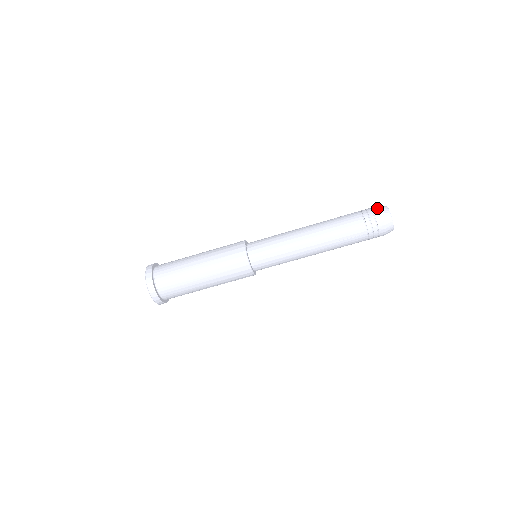
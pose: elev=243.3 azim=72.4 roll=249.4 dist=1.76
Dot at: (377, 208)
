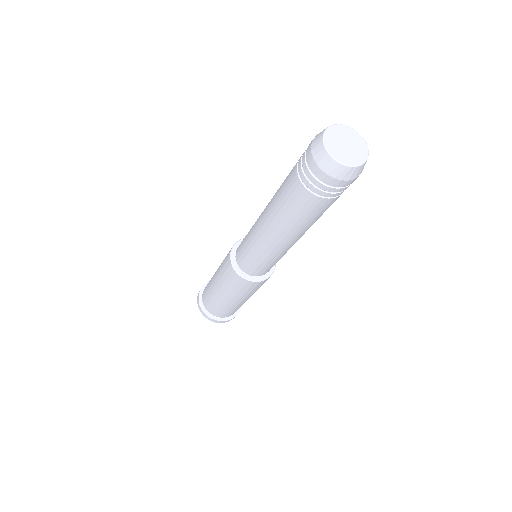
Dot at: (309, 146)
